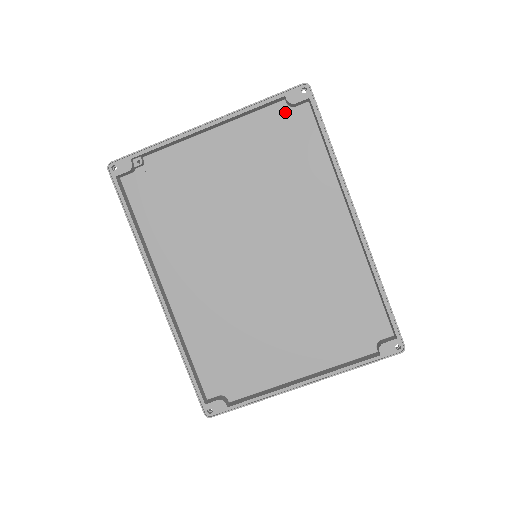
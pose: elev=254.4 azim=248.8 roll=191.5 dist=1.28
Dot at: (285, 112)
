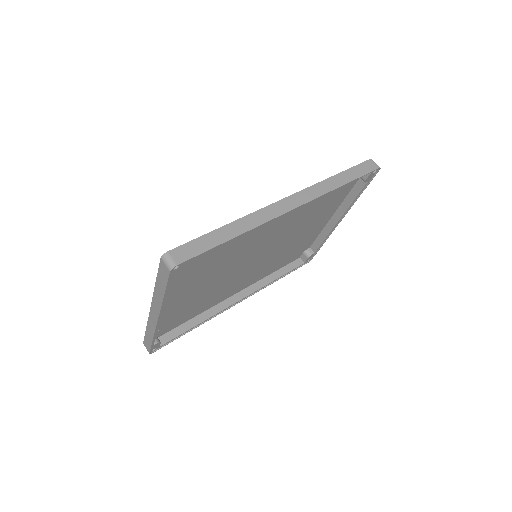
Dot at: occluded
